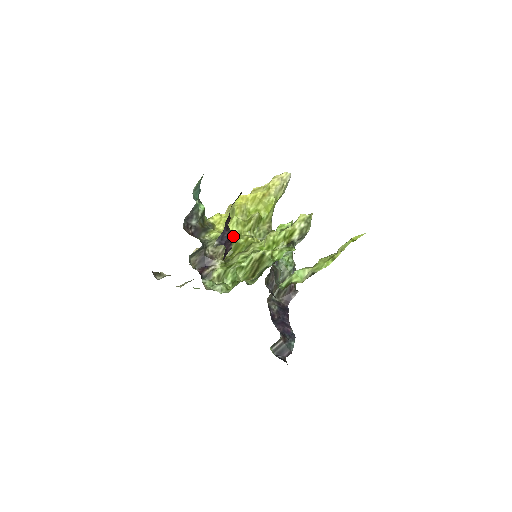
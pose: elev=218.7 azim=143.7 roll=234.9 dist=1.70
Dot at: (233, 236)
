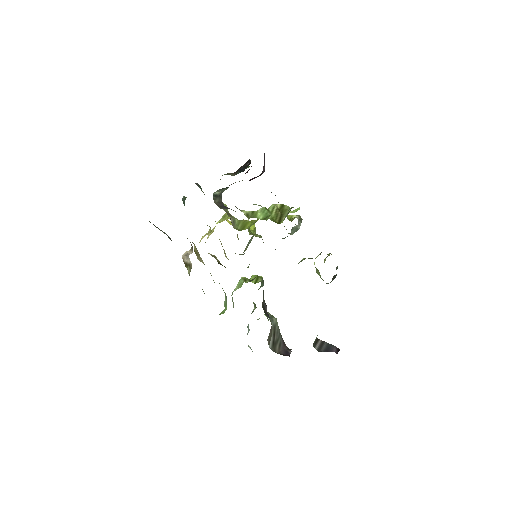
Dot at: occluded
